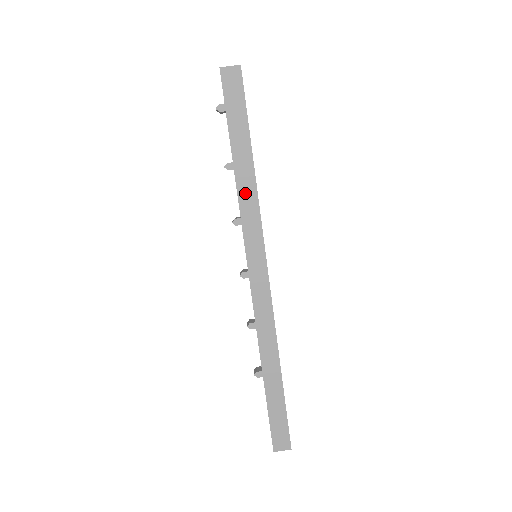
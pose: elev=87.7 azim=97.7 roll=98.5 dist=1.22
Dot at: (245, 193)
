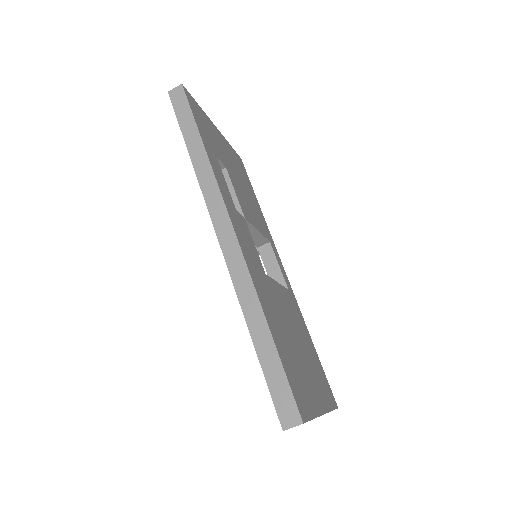
Dot at: (201, 168)
